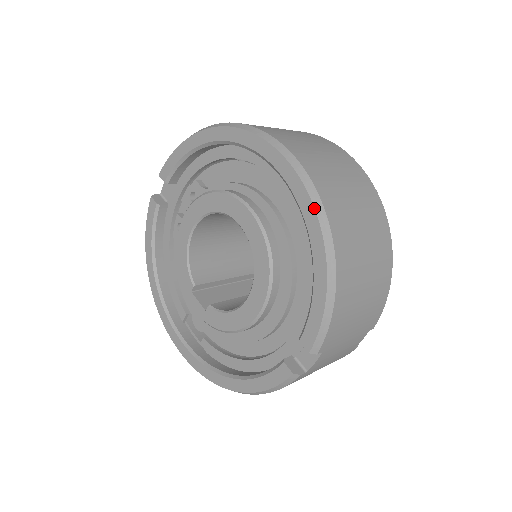
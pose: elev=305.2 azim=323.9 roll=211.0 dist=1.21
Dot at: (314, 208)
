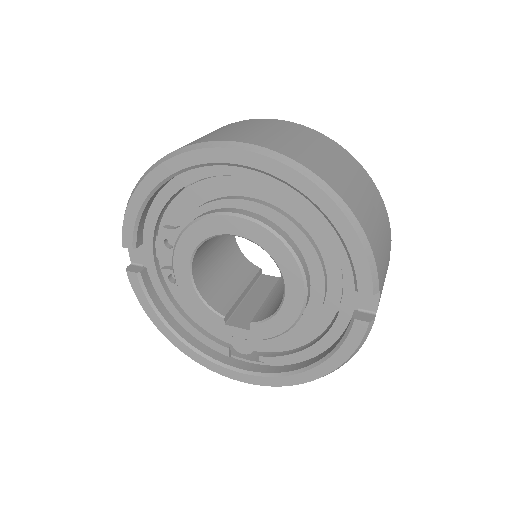
Dot at: (301, 174)
